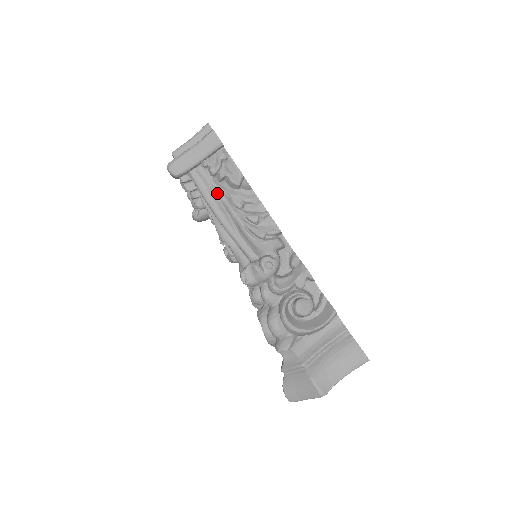
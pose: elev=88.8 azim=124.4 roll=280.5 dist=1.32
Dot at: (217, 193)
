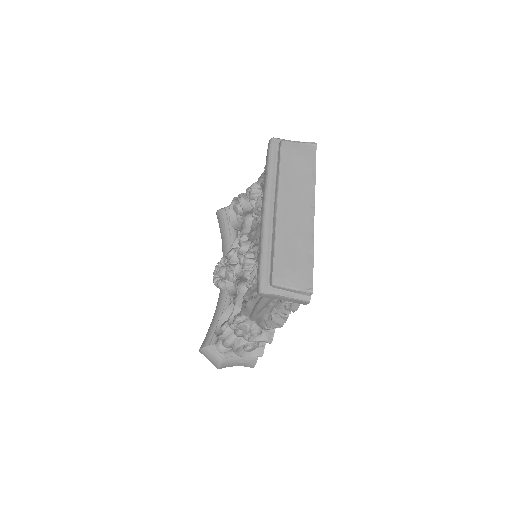
Dot at: (272, 303)
